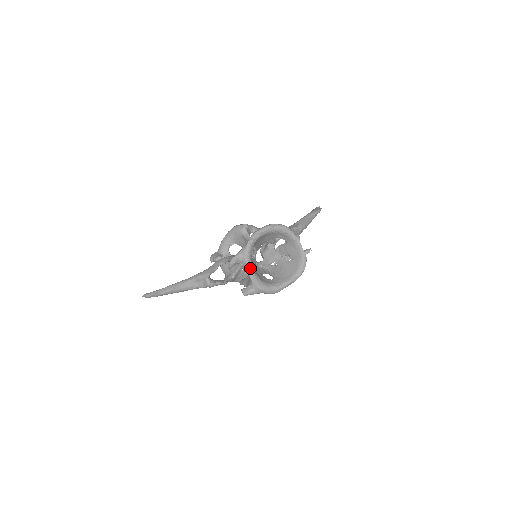
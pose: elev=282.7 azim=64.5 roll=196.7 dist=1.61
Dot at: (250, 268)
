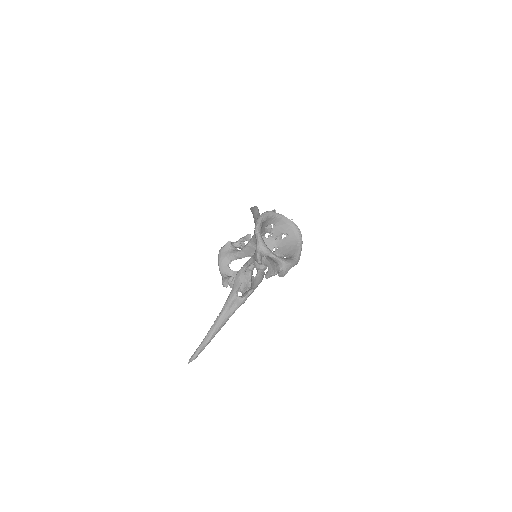
Dot at: (273, 254)
